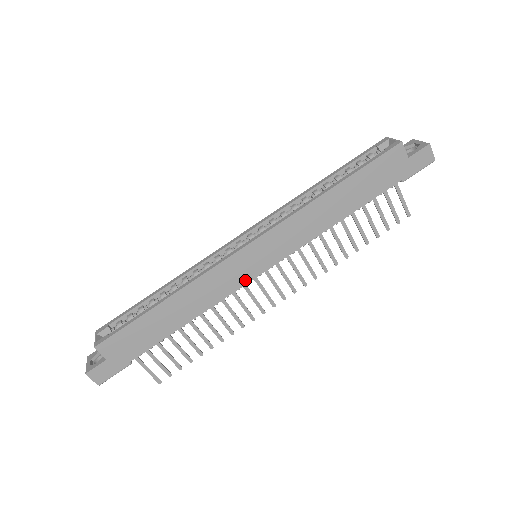
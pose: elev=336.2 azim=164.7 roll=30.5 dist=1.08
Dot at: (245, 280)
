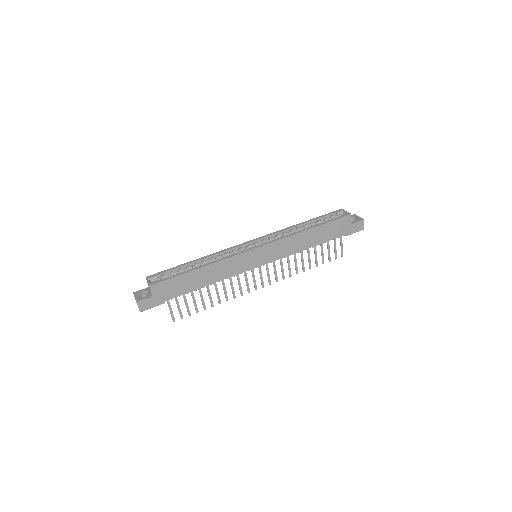
Dot at: (248, 268)
